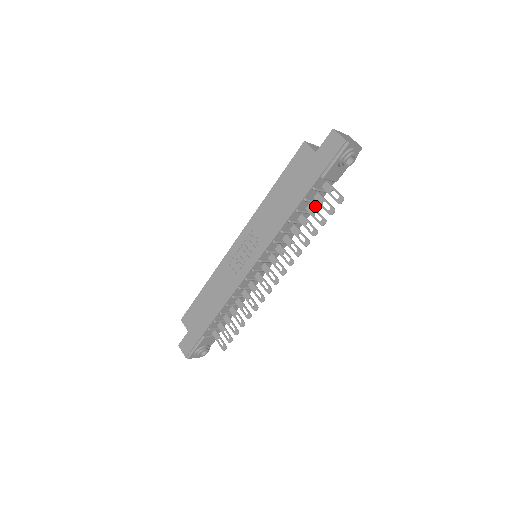
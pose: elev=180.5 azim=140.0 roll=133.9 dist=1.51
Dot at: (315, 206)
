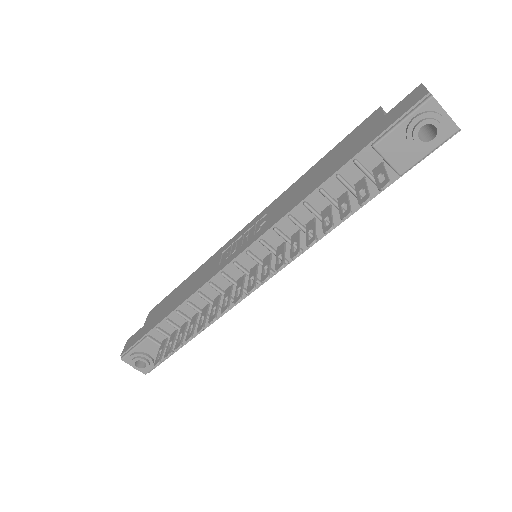
Dot at: (357, 207)
